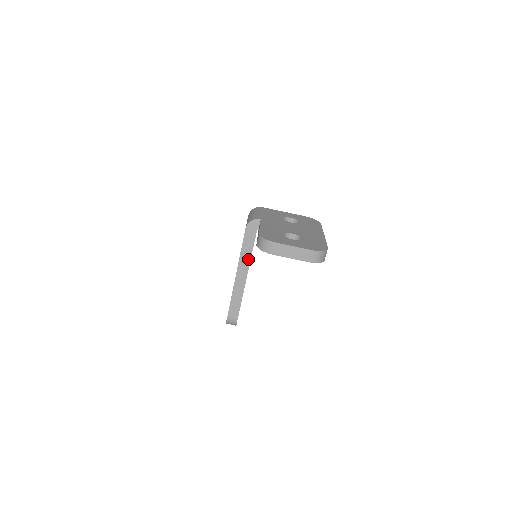
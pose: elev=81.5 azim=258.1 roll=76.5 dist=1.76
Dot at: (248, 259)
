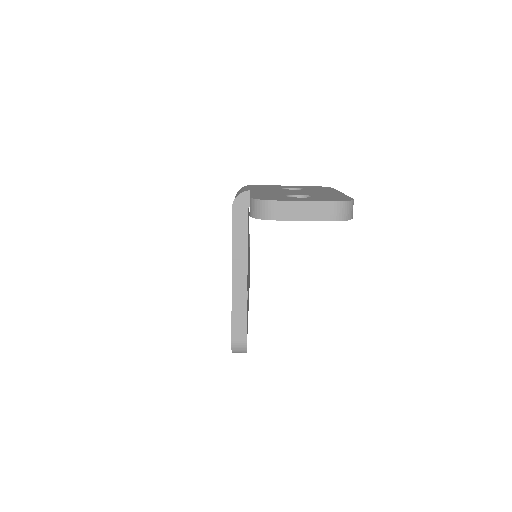
Dot at: (244, 251)
